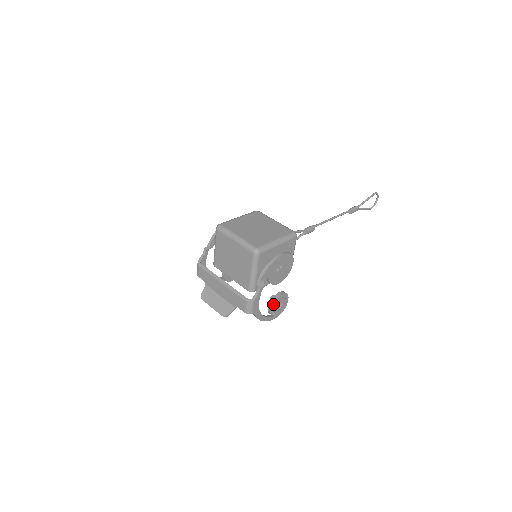
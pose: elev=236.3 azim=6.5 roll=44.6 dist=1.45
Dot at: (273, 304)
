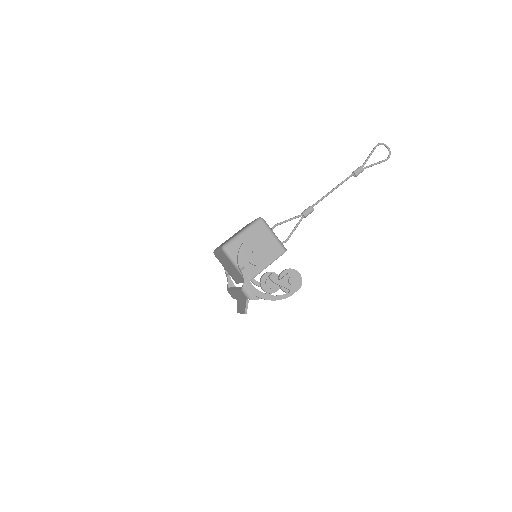
Dot at: (276, 282)
